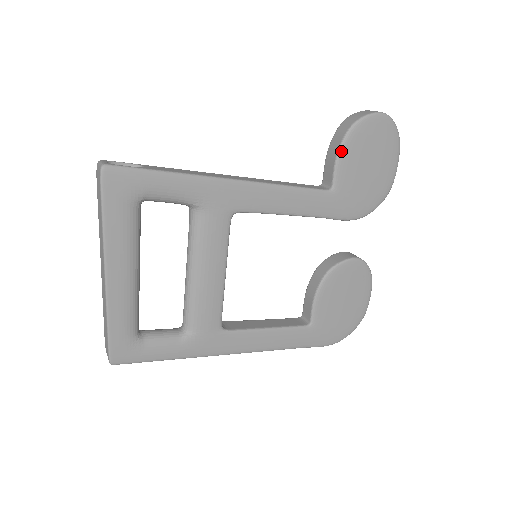
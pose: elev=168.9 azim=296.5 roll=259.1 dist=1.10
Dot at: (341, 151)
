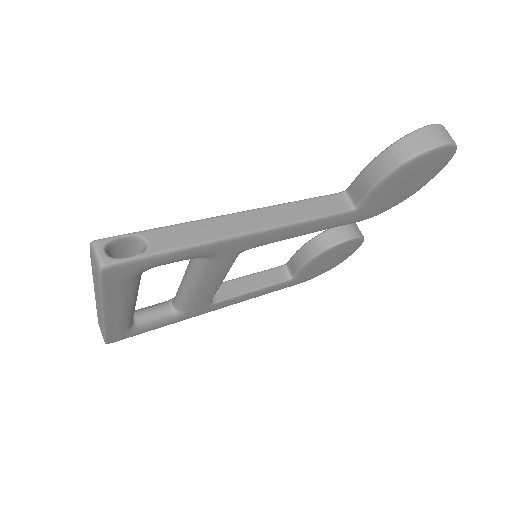
Dot at: (381, 183)
